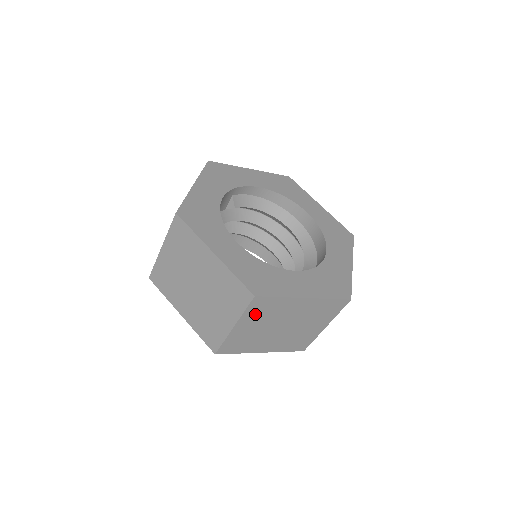
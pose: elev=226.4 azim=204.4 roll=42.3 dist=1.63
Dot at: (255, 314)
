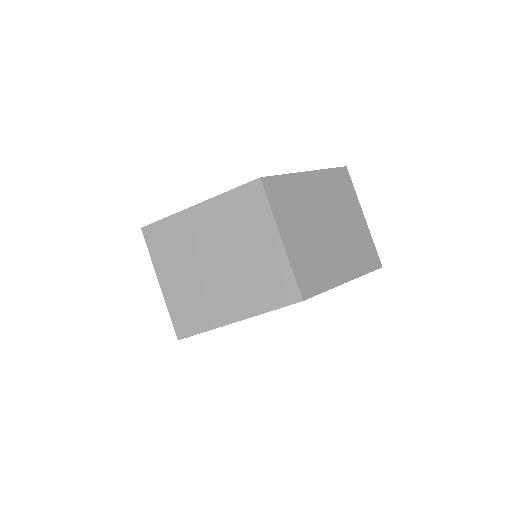
Dot at: (165, 254)
